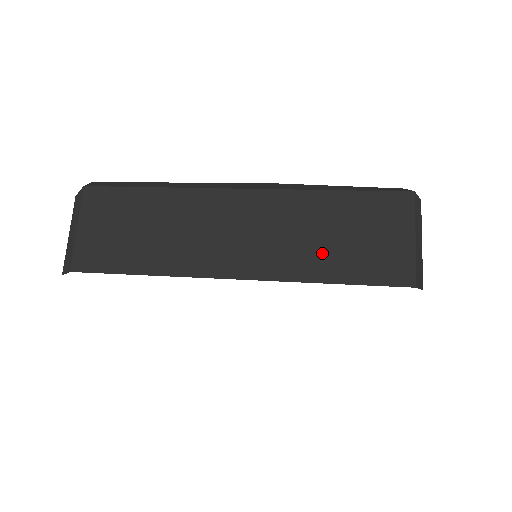
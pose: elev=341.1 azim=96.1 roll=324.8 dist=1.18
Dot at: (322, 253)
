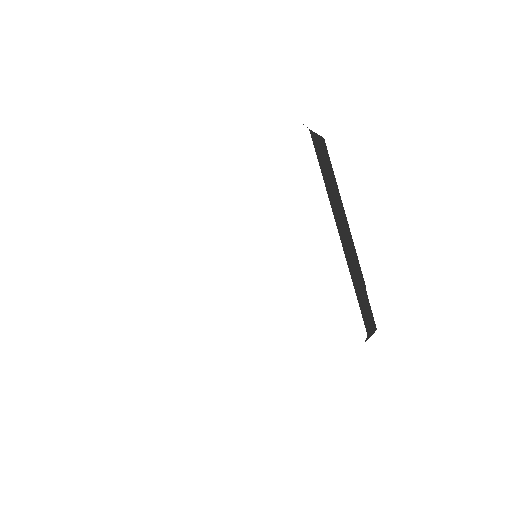
Dot at: occluded
